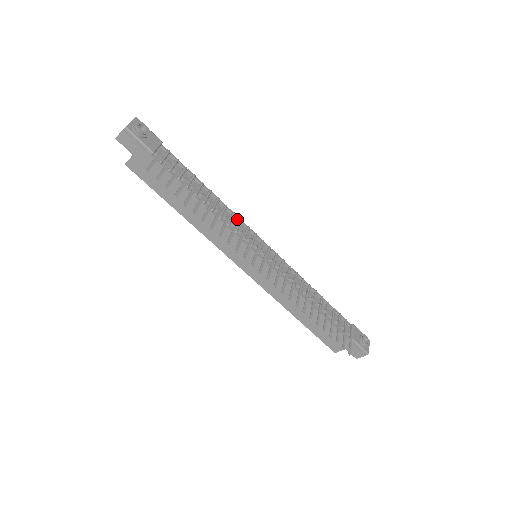
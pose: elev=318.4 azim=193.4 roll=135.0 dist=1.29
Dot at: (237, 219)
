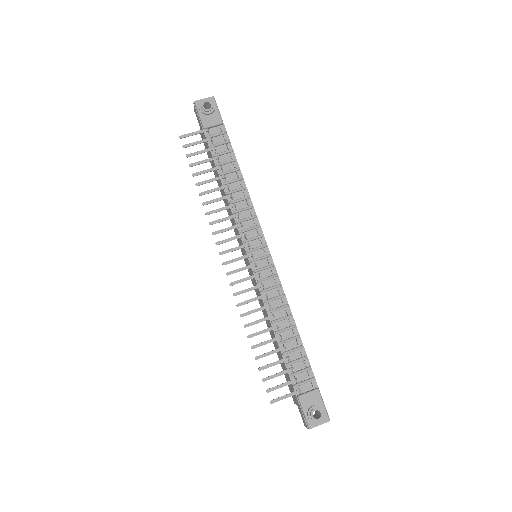
Dot at: (251, 213)
